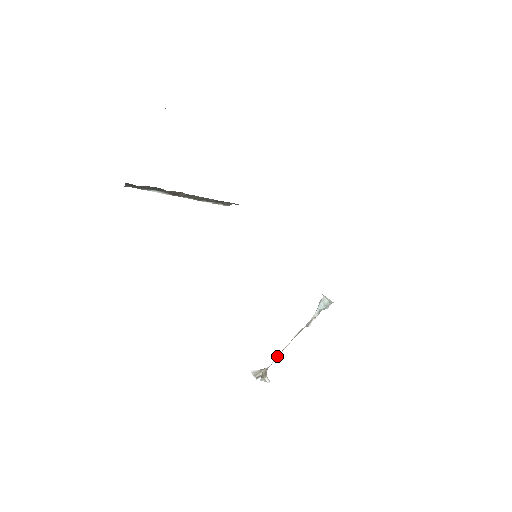
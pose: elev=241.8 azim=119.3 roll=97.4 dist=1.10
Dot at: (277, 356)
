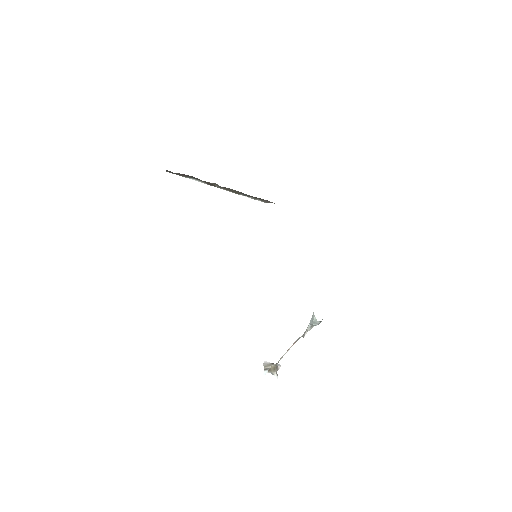
Dot at: (282, 356)
